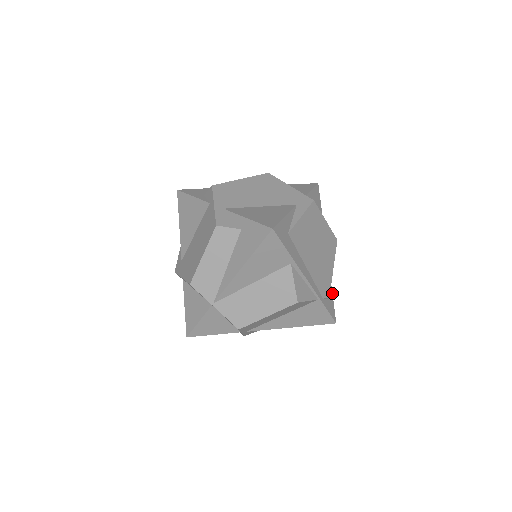
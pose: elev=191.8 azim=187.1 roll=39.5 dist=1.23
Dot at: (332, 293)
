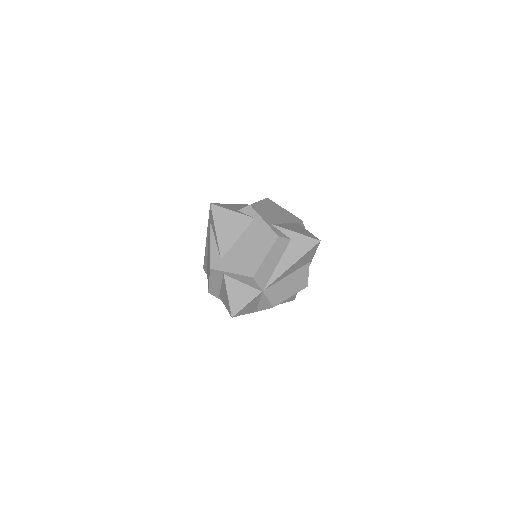
Dot at: occluded
